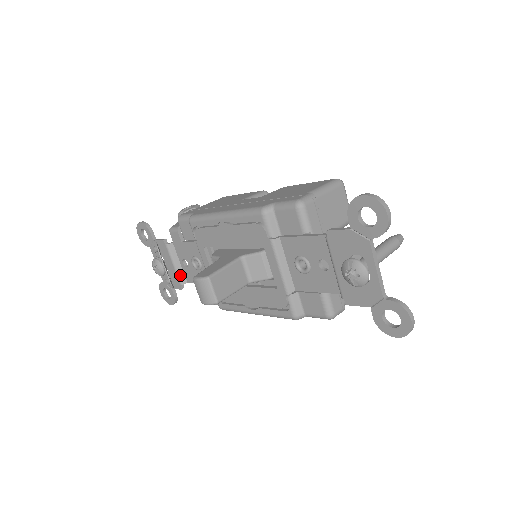
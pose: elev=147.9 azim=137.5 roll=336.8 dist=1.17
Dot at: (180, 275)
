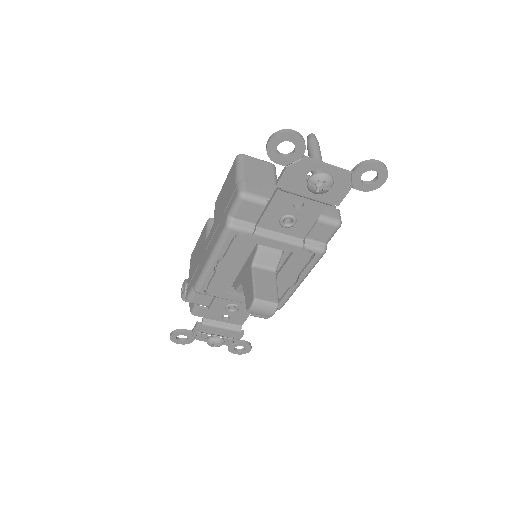
Dot at: (232, 328)
